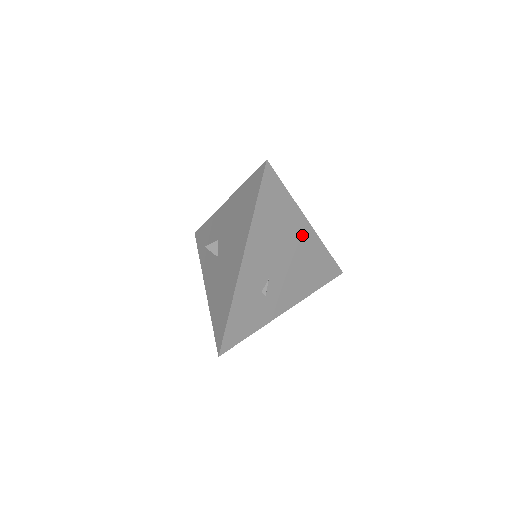
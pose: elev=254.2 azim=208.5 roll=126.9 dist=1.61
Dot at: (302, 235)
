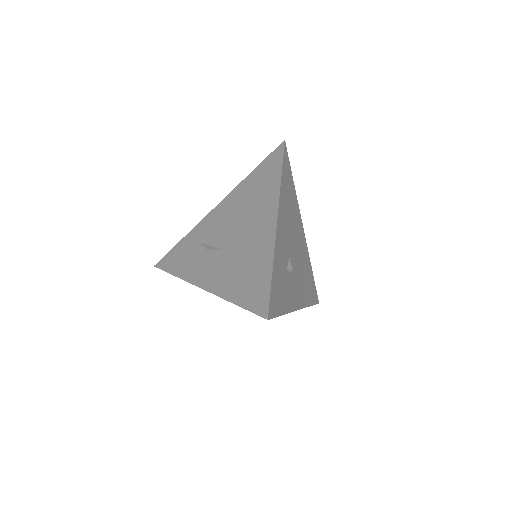
Dot at: (301, 235)
